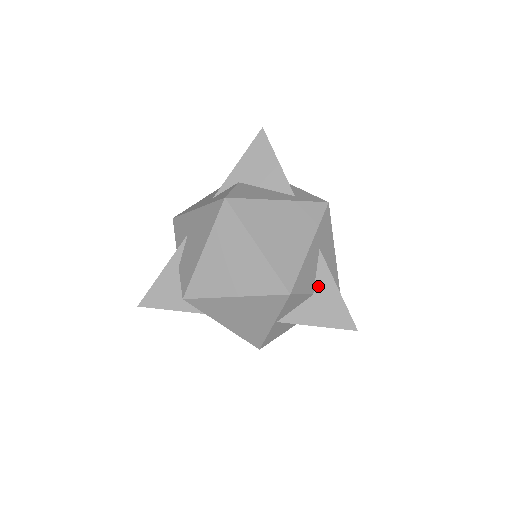
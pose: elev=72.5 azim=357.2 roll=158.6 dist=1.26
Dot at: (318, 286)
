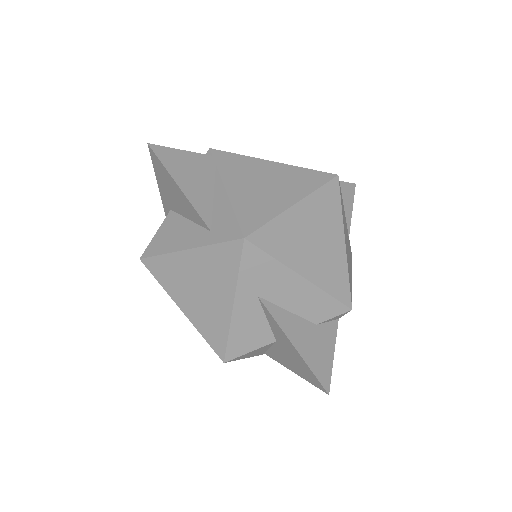
Dot at: (276, 335)
